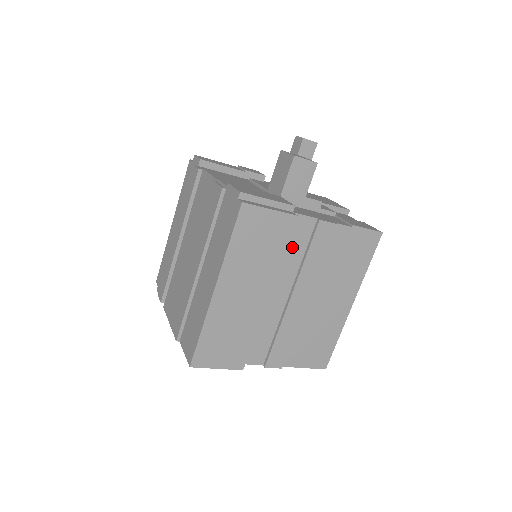
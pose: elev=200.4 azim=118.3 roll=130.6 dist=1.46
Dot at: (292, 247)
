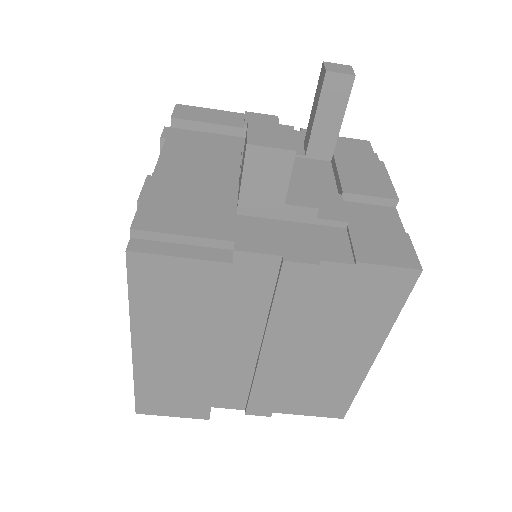
Dot at: (247, 293)
